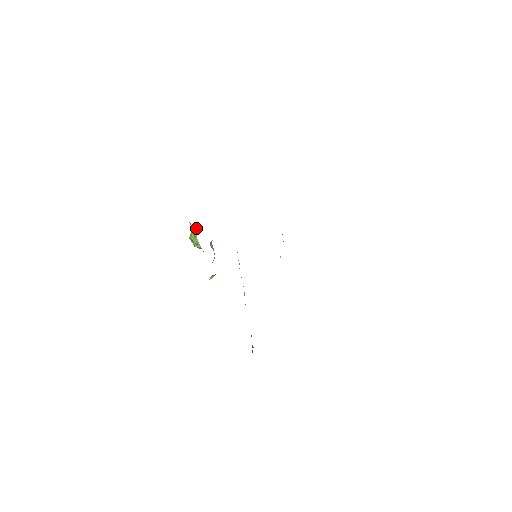
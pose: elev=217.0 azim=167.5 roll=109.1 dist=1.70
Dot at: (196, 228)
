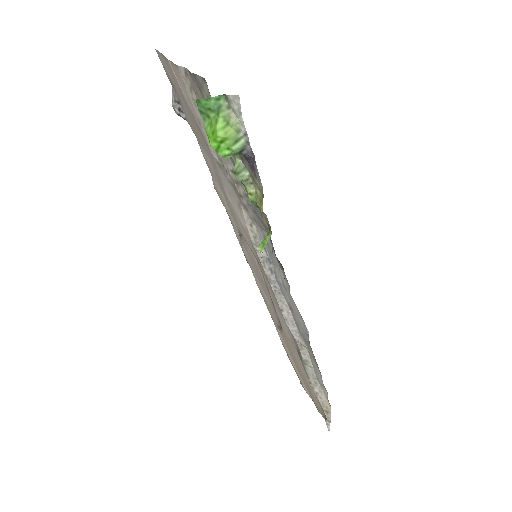
Dot at: (223, 99)
